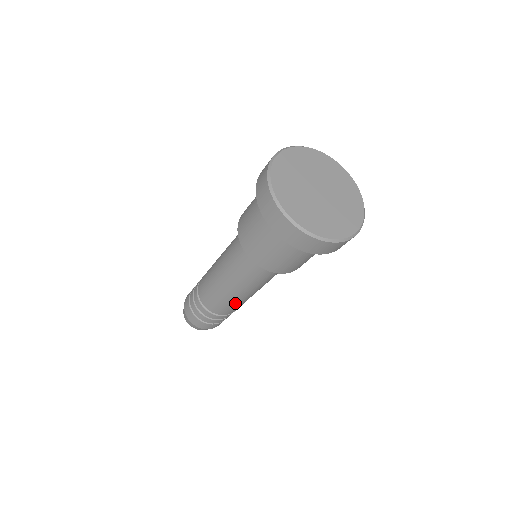
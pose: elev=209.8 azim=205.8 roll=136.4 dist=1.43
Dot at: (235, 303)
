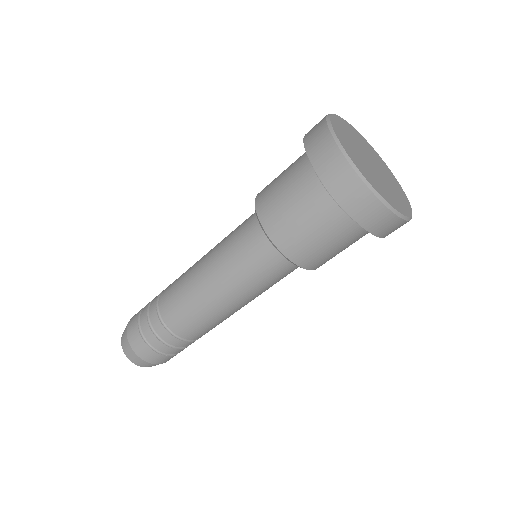
Dot at: (207, 317)
